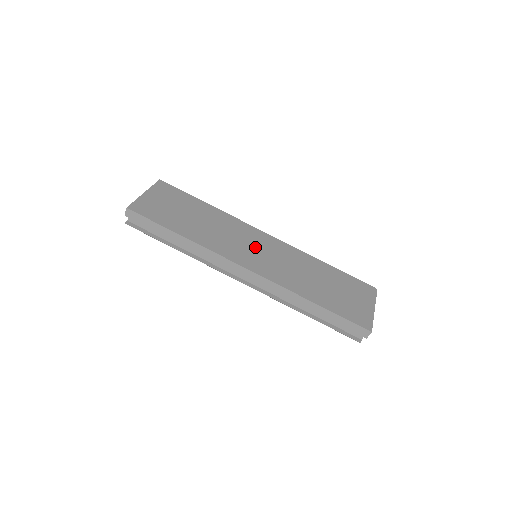
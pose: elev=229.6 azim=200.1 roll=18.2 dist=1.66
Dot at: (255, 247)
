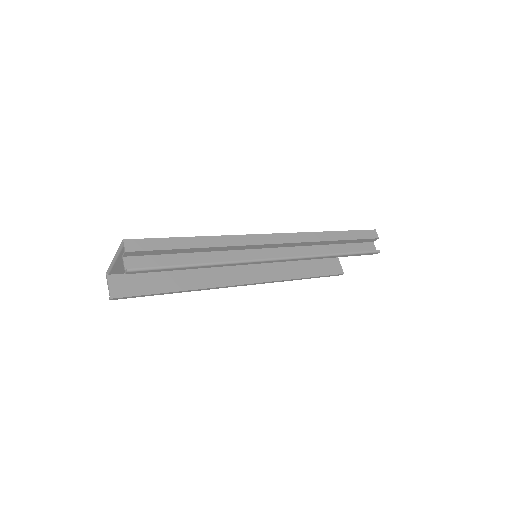
Dot at: occluded
